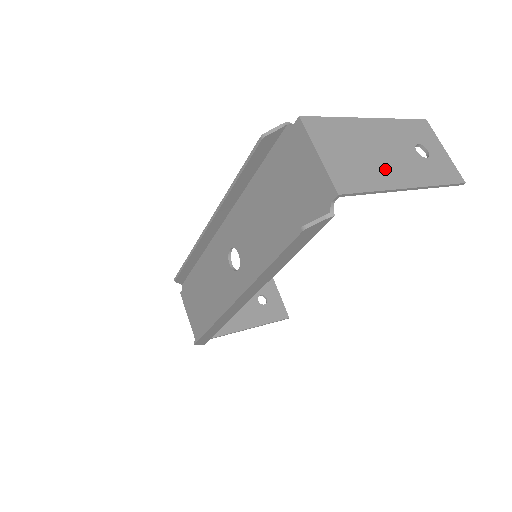
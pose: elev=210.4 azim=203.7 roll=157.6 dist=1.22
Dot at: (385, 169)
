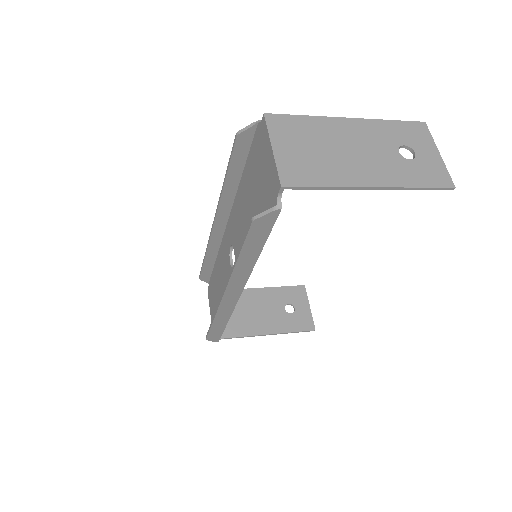
Dot at: (350, 167)
